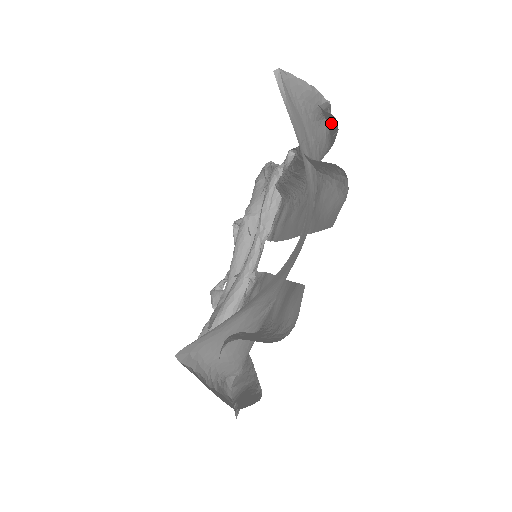
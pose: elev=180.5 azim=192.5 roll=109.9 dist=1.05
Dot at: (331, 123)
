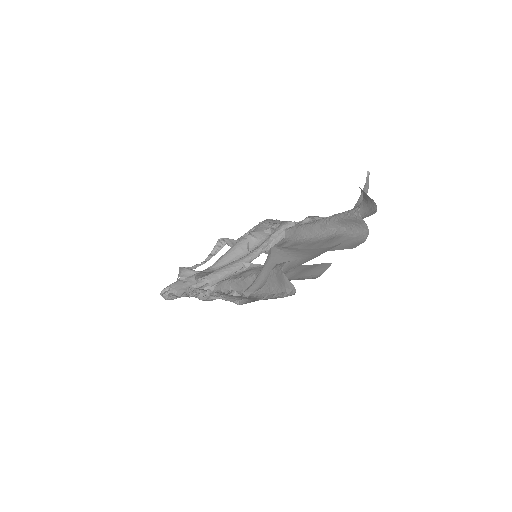
Dot at: (362, 212)
